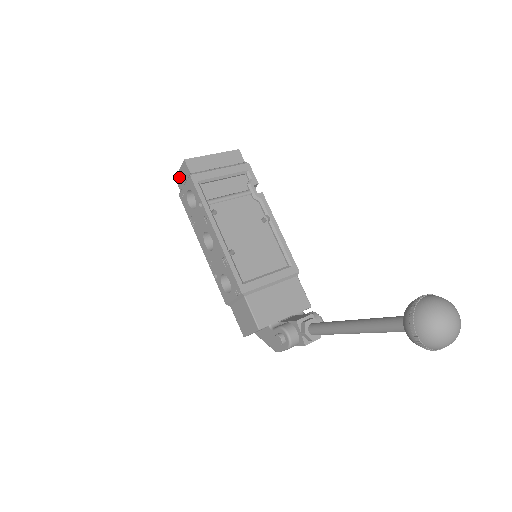
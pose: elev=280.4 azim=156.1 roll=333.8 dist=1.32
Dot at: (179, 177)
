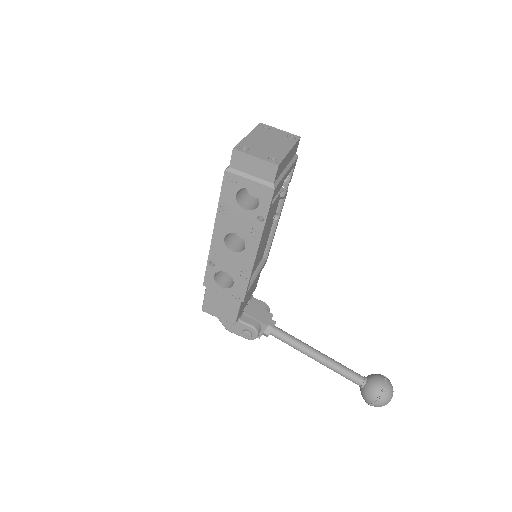
Dot at: (245, 159)
